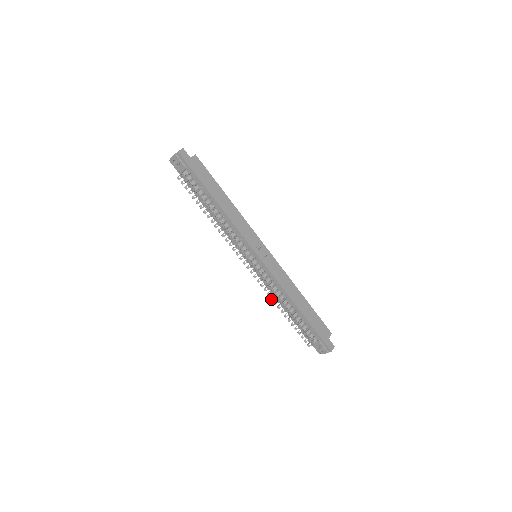
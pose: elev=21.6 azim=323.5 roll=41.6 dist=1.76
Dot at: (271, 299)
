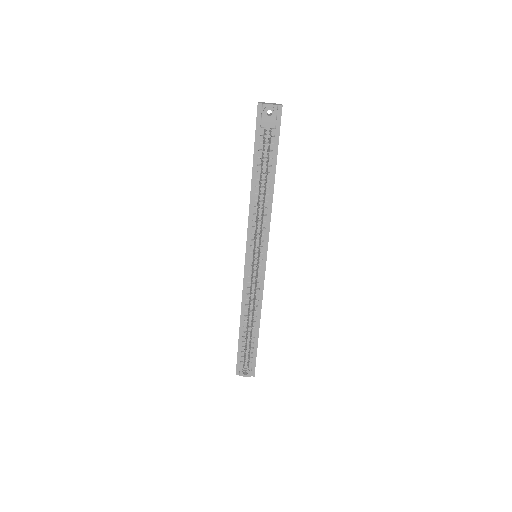
Dot at: (248, 308)
